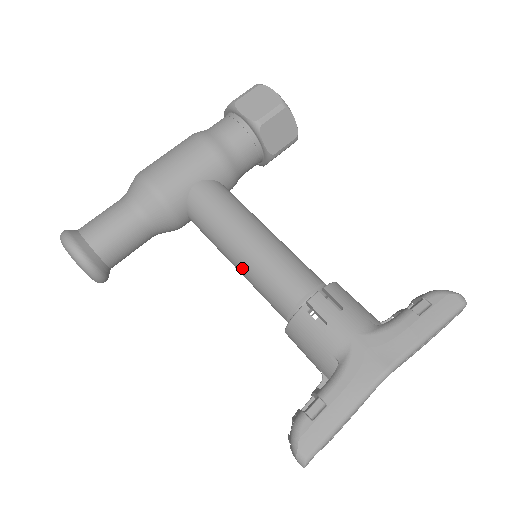
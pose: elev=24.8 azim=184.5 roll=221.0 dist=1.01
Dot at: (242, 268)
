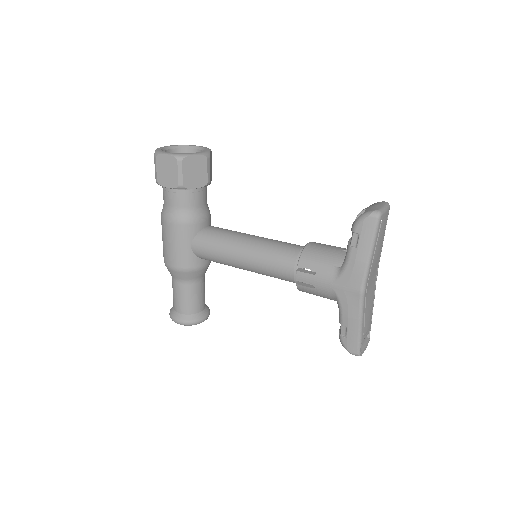
Dot at: occluded
